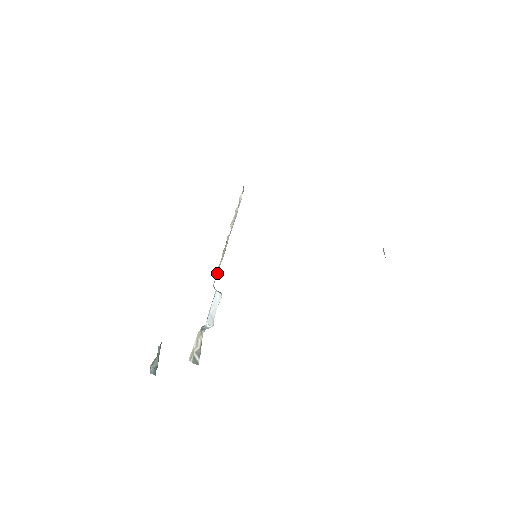
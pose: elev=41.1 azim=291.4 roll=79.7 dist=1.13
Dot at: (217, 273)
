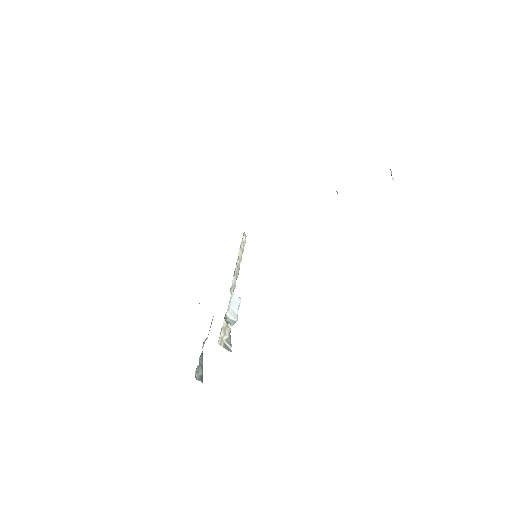
Dot at: (233, 285)
